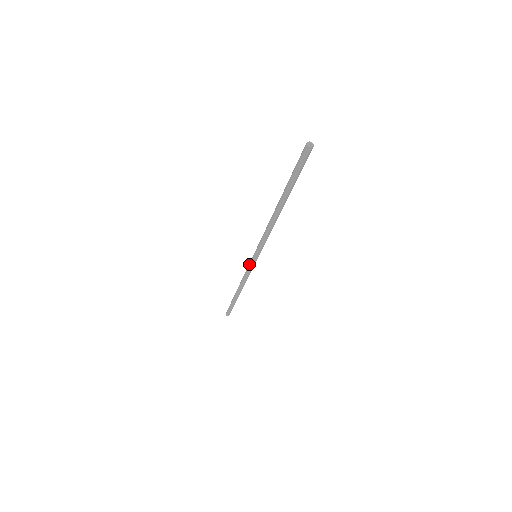
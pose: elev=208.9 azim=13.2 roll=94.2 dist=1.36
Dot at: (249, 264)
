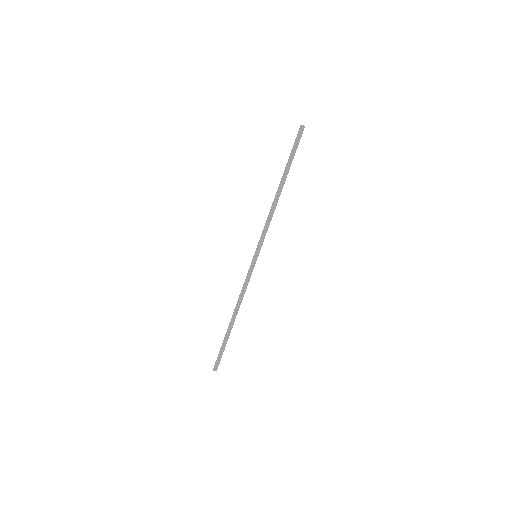
Dot at: (249, 268)
